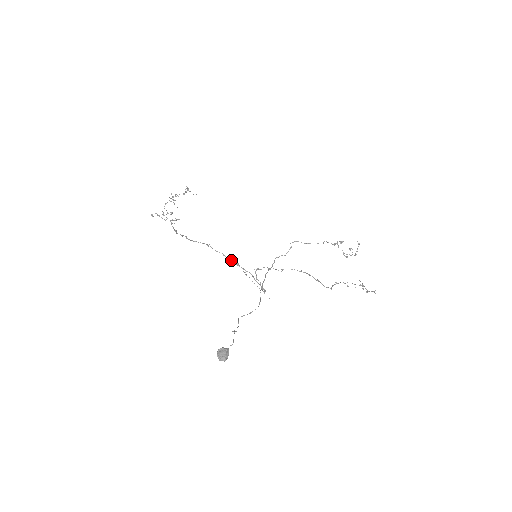
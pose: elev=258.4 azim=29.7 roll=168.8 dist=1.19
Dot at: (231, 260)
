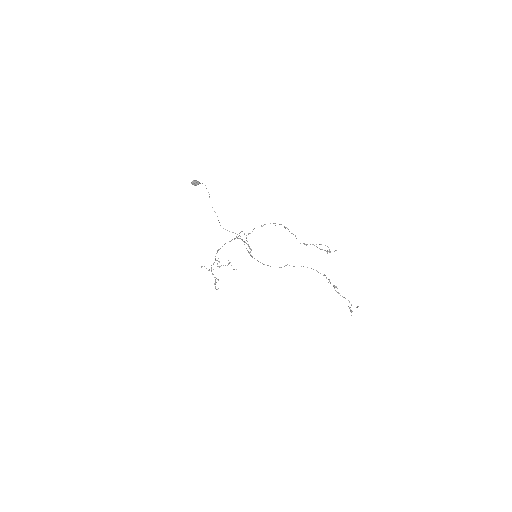
Dot at: occluded
